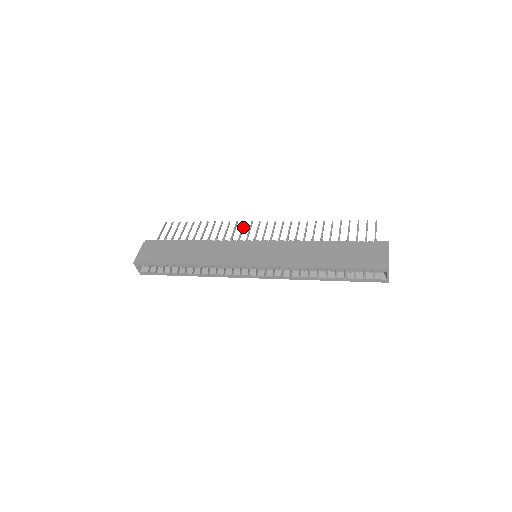
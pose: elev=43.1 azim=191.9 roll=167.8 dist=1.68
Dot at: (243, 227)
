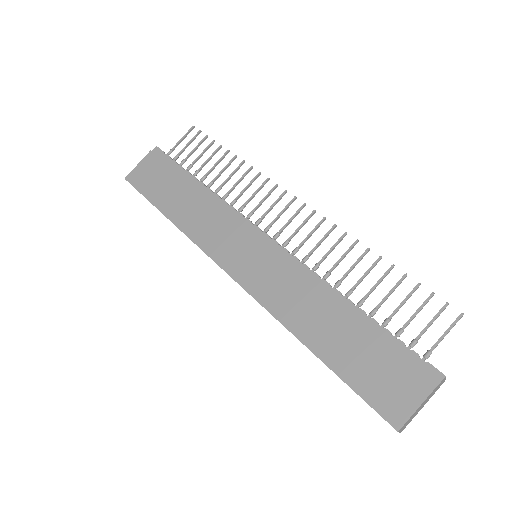
Dot at: (269, 194)
